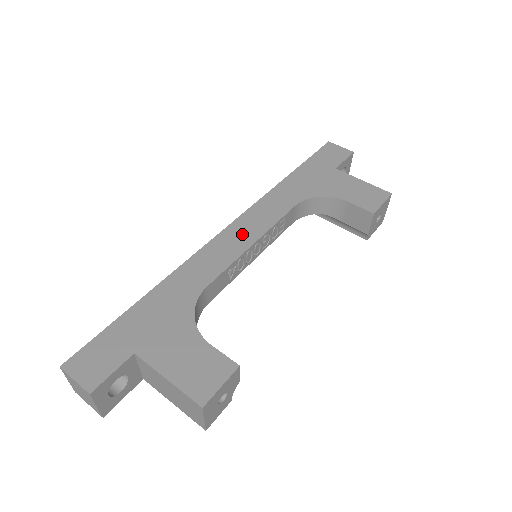
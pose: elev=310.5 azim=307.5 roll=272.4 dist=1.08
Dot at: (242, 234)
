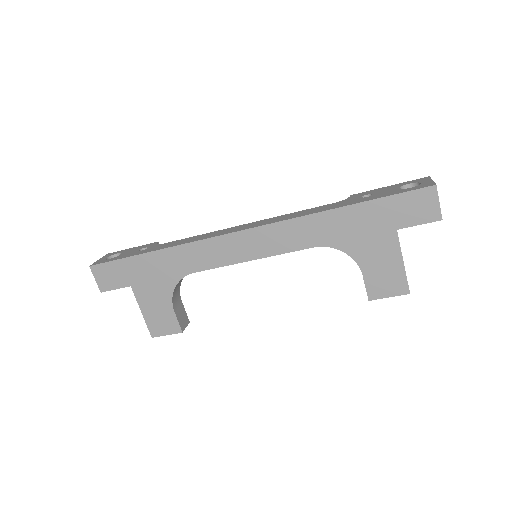
Dot at: (248, 246)
